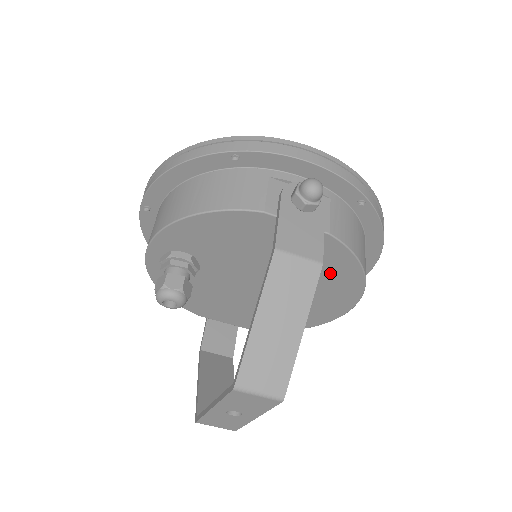
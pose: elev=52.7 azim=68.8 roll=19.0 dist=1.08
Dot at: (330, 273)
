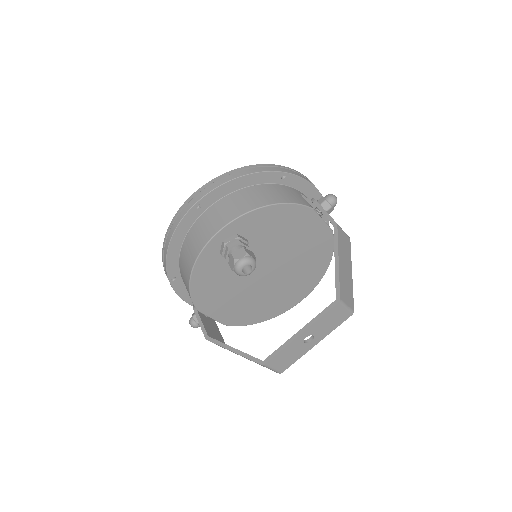
Dot at: (314, 263)
